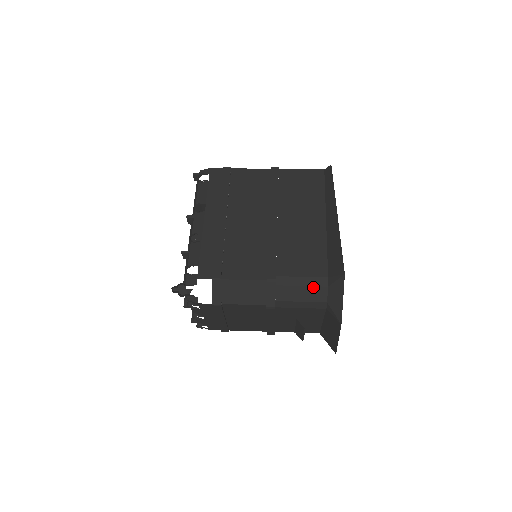
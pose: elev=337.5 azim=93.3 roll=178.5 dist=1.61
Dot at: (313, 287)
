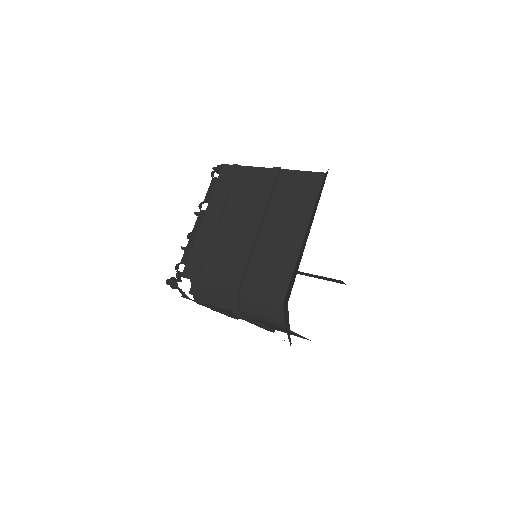
Dot at: (270, 306)
